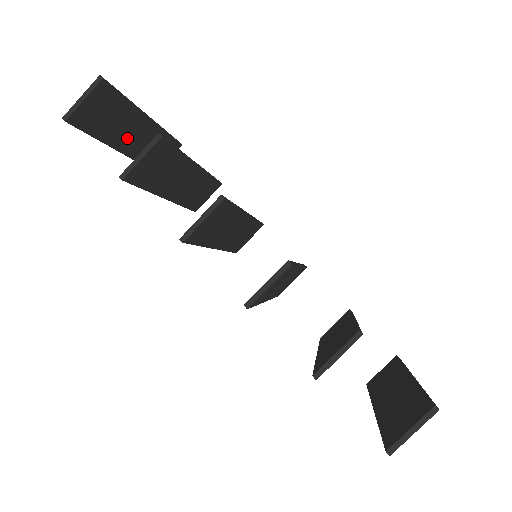
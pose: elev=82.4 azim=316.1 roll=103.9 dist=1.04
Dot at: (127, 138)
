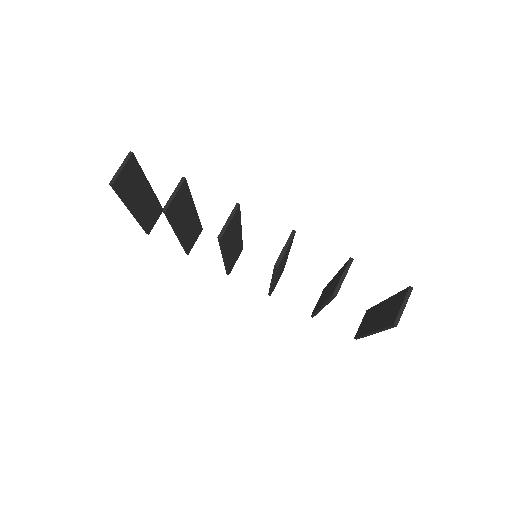
Dot at: (137, 202)
